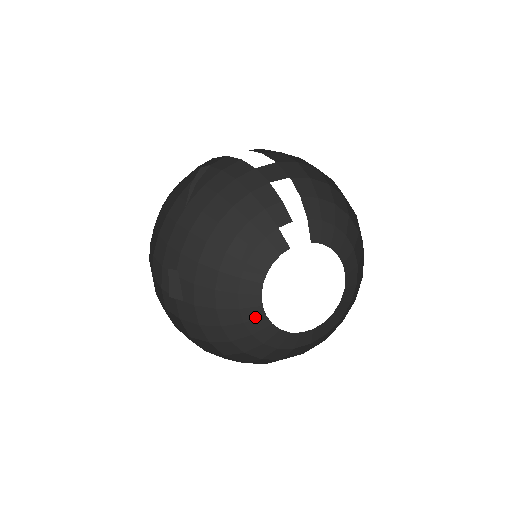
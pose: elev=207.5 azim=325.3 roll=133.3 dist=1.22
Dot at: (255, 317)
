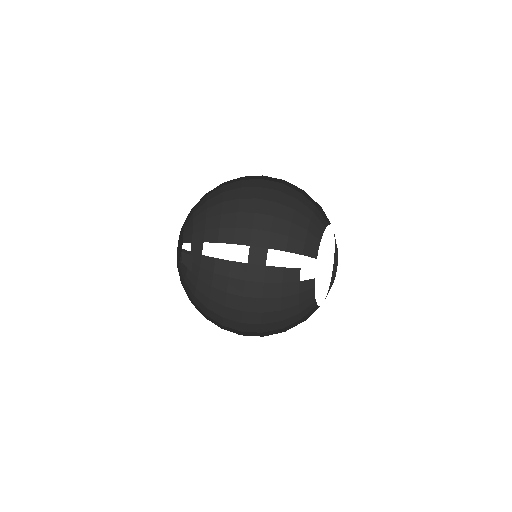
Dot at: occluded
